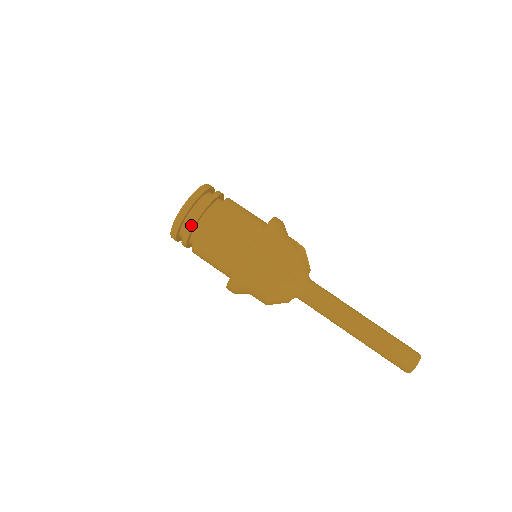
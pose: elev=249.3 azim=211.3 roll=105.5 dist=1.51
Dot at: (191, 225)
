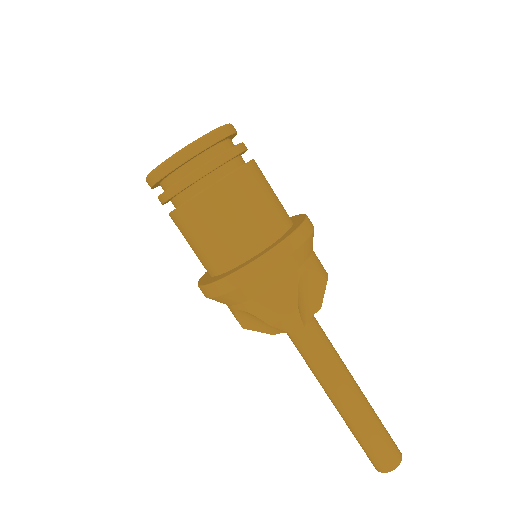
Dot at: (164, 197)
